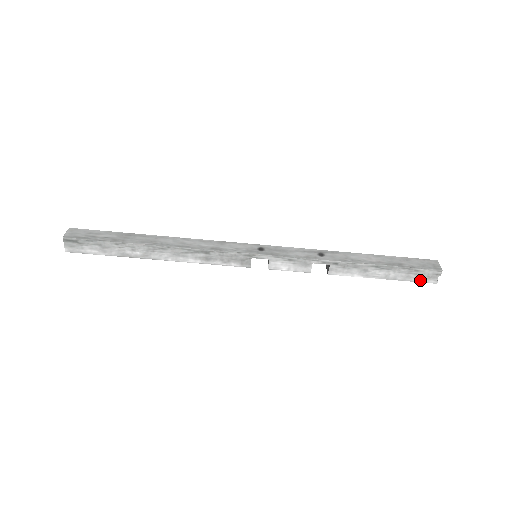
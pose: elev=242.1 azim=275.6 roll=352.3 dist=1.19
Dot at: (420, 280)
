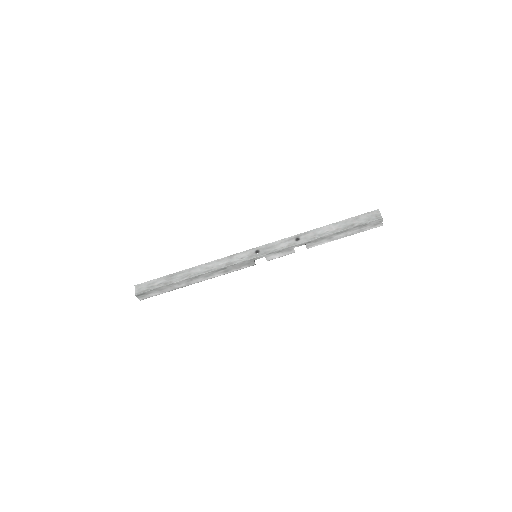
Dot at: (370, 228)
